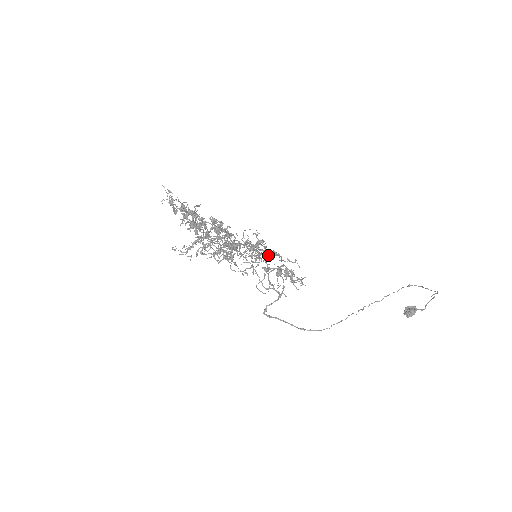
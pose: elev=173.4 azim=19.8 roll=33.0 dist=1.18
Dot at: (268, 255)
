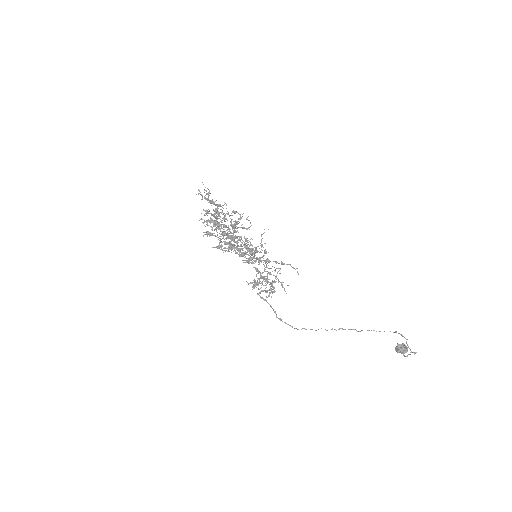
Dot at: occluded
